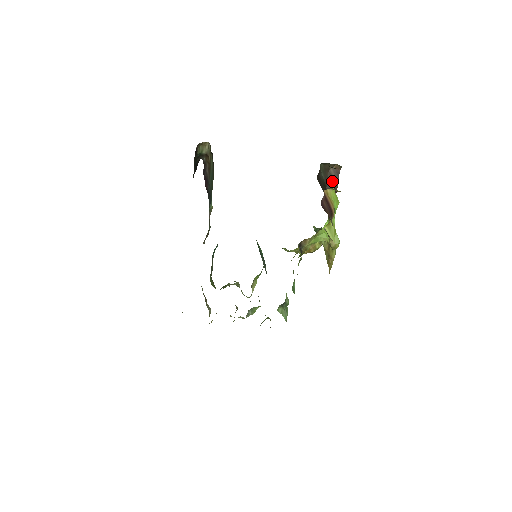
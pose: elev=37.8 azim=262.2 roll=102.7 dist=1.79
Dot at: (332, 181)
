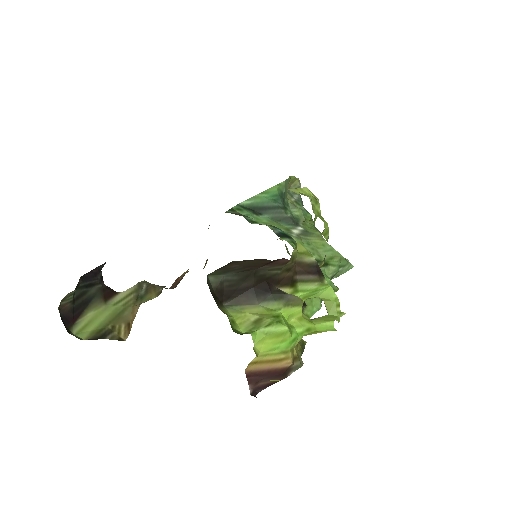
Dot at: (253, 263)
